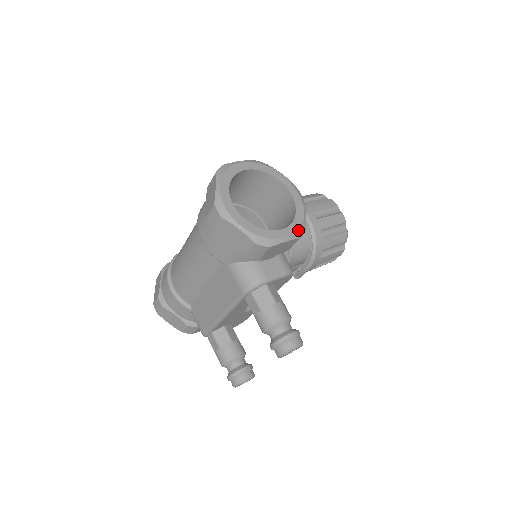
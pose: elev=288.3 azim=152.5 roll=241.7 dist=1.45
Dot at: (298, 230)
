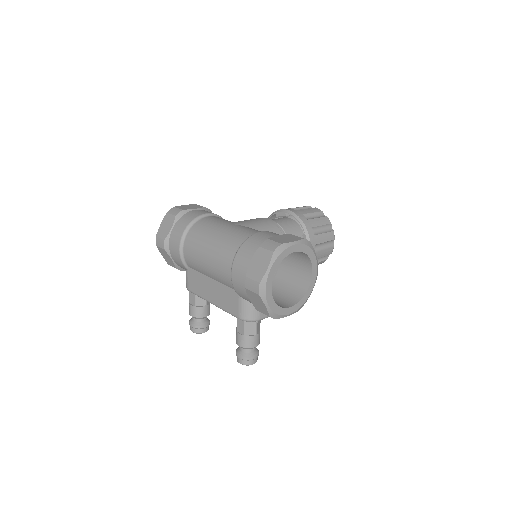
Dot at: (301, 307)
